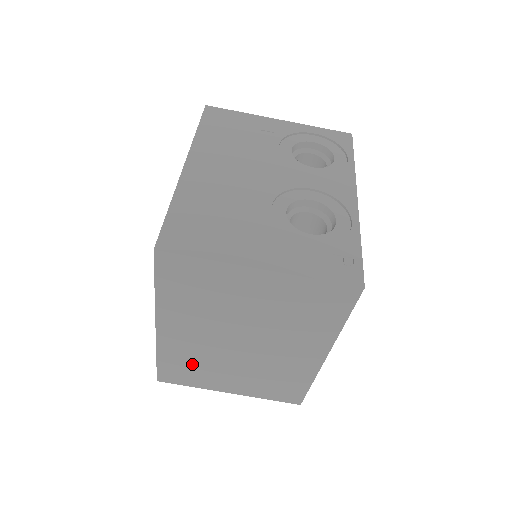
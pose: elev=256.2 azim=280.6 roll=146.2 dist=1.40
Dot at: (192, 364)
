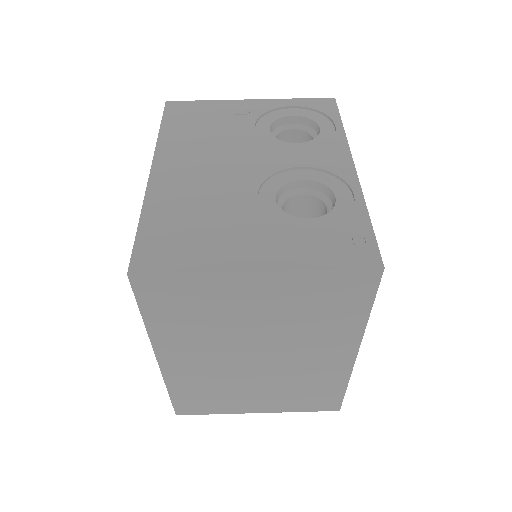
Dot at: (209, 391)
